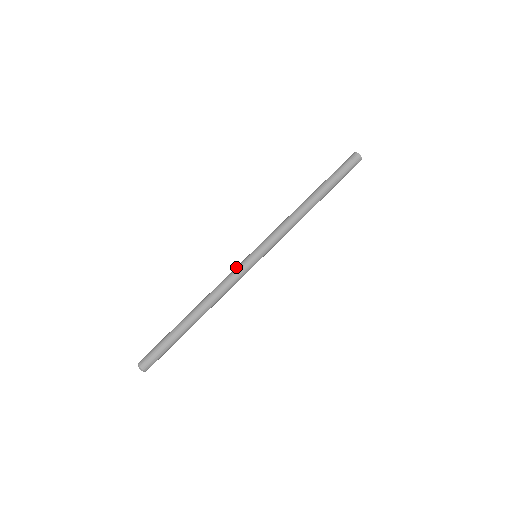
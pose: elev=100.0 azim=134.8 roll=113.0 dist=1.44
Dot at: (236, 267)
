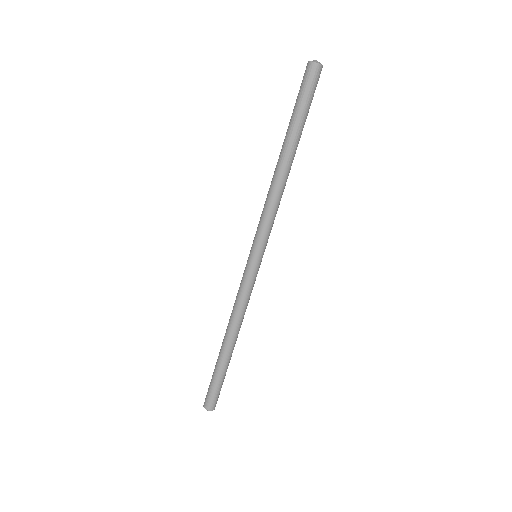
Dot at: (244, 282)
